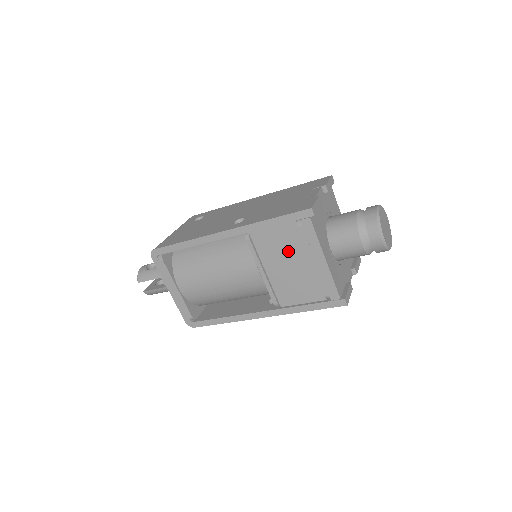
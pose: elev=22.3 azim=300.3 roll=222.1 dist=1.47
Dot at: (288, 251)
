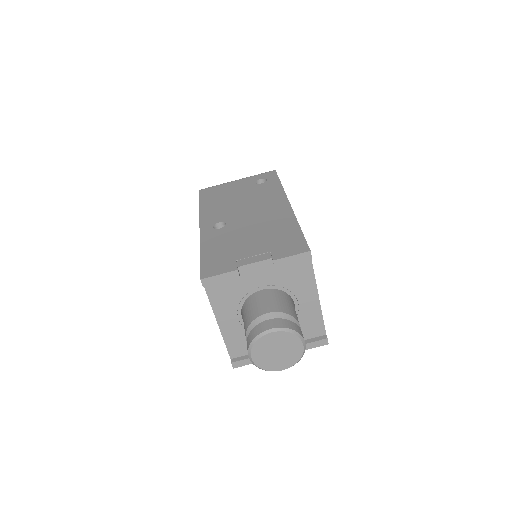
Dot at: occluded
